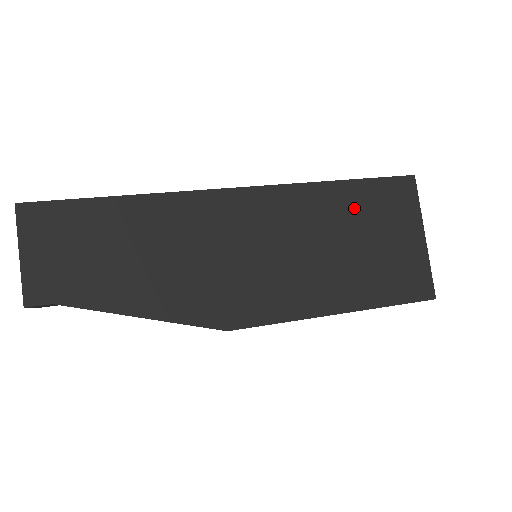
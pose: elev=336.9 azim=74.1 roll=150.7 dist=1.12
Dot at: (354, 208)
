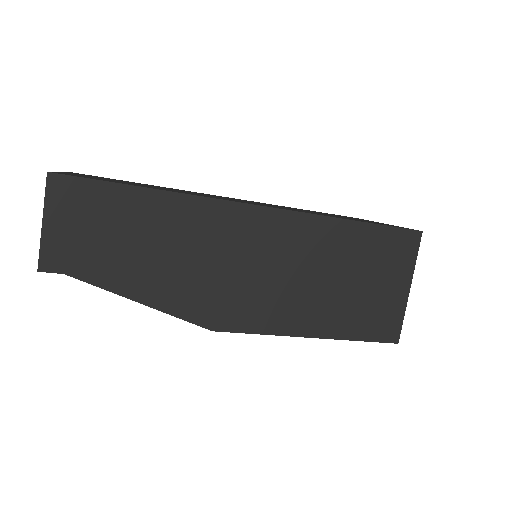
Dot at: (358, 249)
